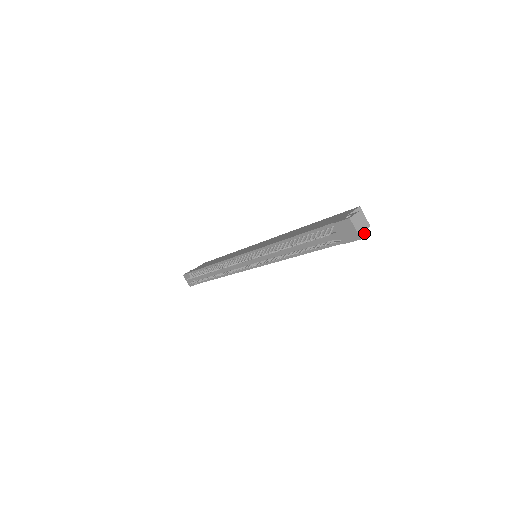
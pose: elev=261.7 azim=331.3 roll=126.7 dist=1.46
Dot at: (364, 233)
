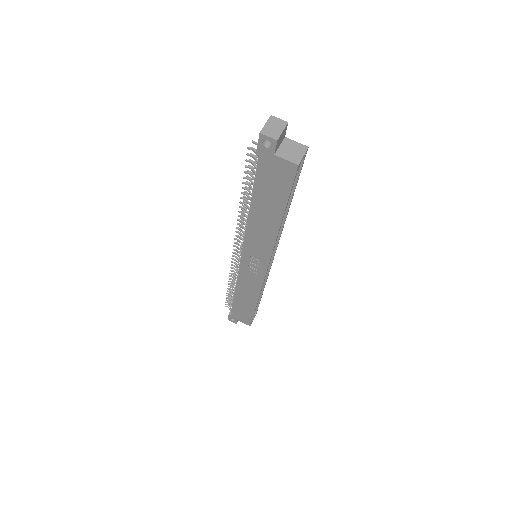
Dot at: (270, 134)
